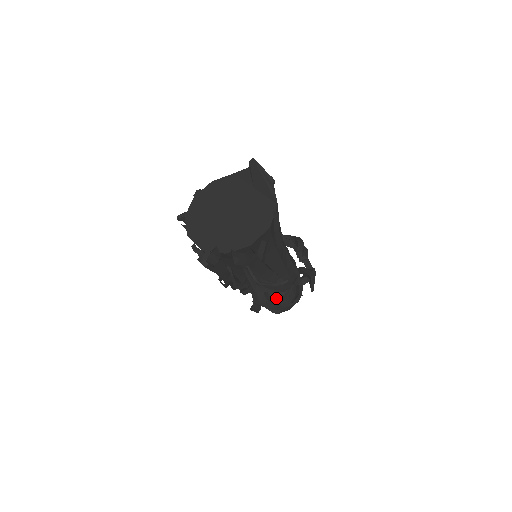
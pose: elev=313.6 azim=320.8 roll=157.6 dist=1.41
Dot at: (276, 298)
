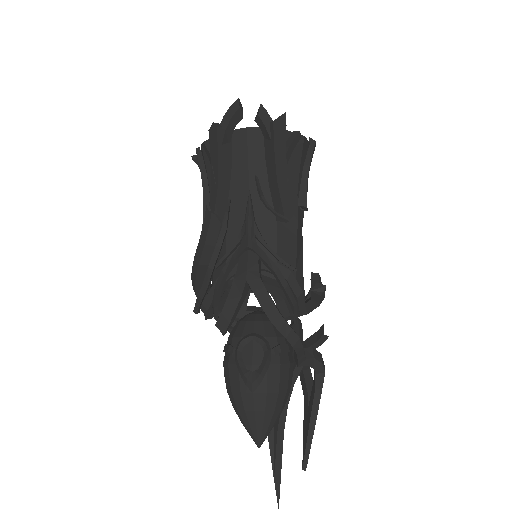
Dot at: (262, 335)
